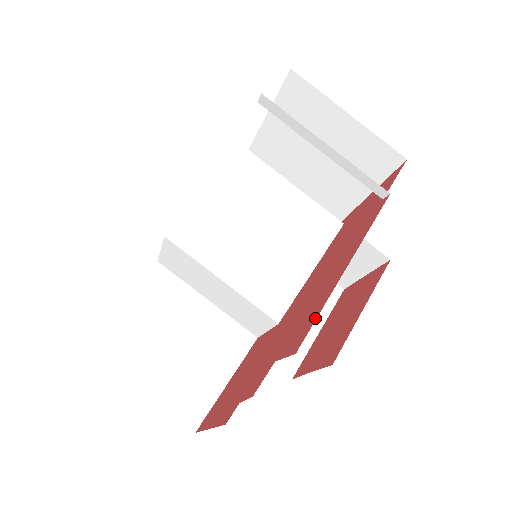
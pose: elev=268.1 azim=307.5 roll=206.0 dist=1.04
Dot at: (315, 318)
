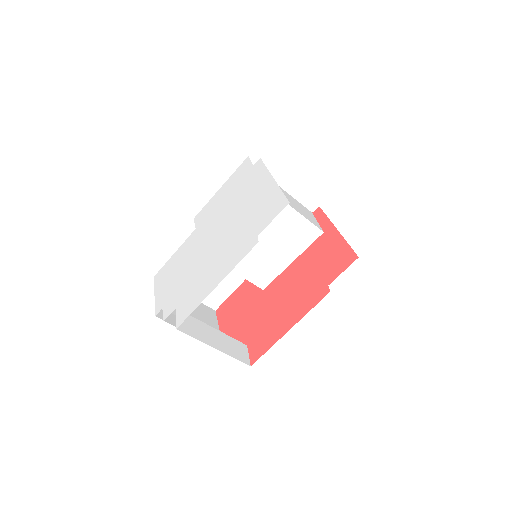
Dot at: (264, 352)
